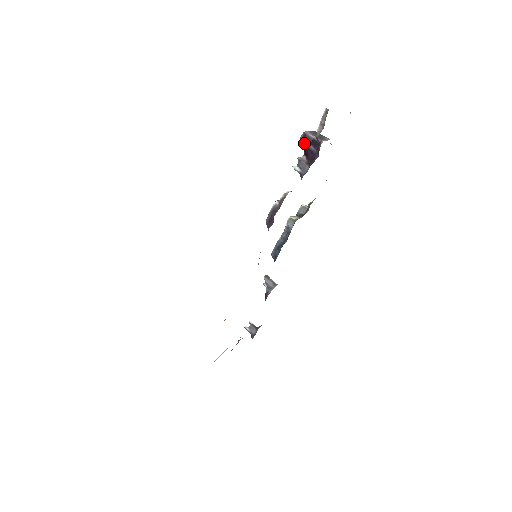
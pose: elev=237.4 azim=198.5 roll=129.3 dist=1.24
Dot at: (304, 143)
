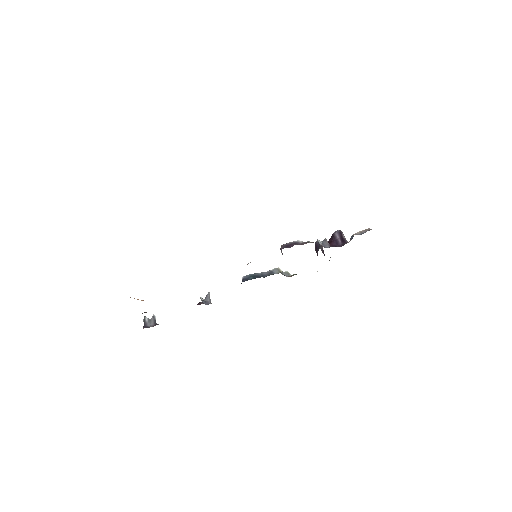
Dot at: (336, 235)
